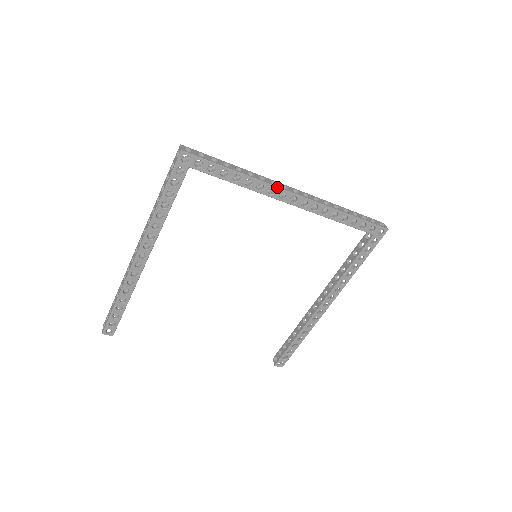
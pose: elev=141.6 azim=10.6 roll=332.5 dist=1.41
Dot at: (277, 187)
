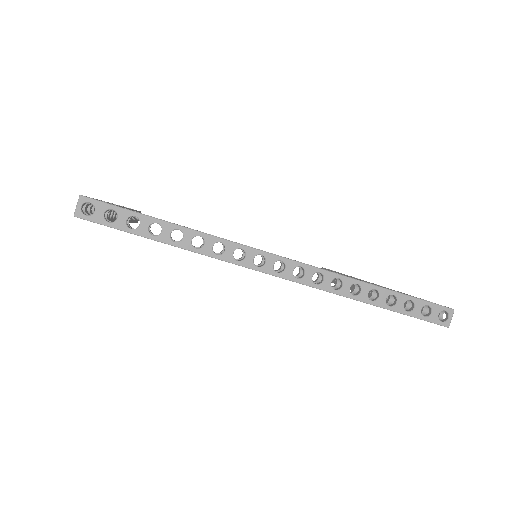
Dot at: occluded
